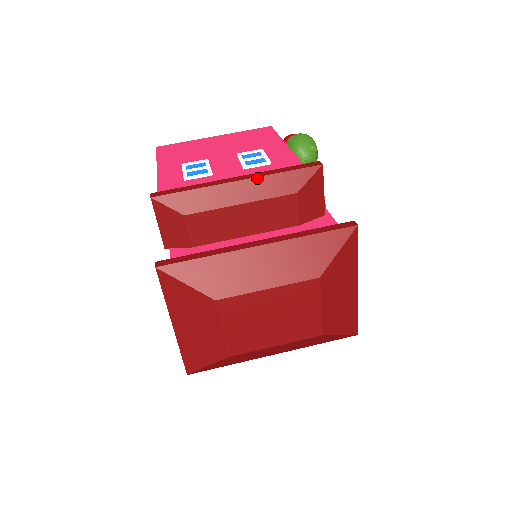
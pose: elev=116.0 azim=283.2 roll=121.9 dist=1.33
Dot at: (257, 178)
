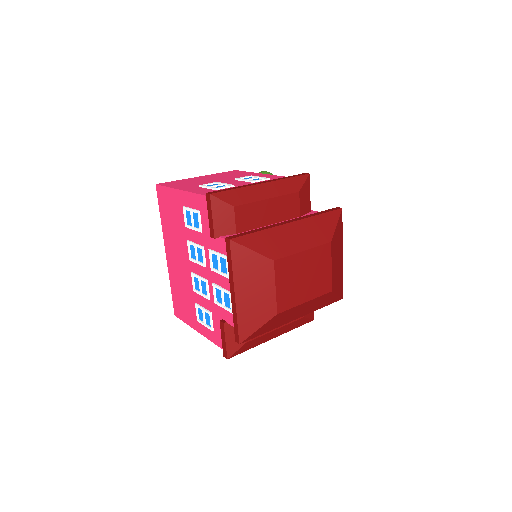
Dot at: (274, 181)
